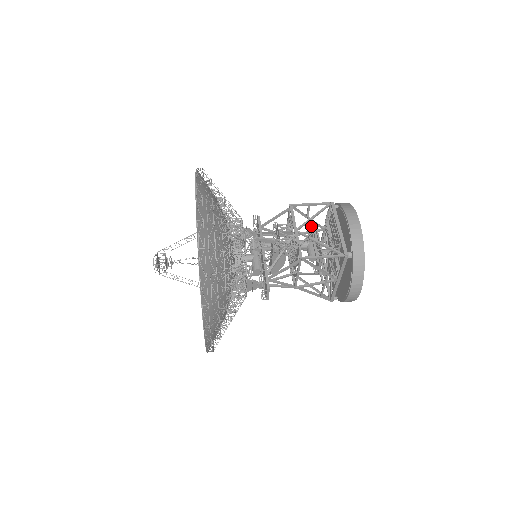
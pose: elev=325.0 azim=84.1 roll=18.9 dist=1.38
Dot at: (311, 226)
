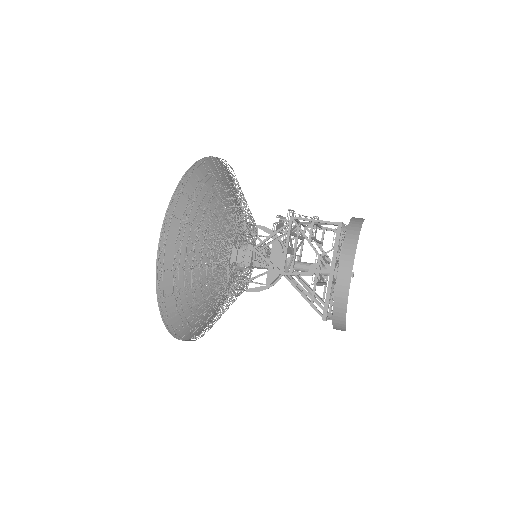
Dot at: (320, 241)
